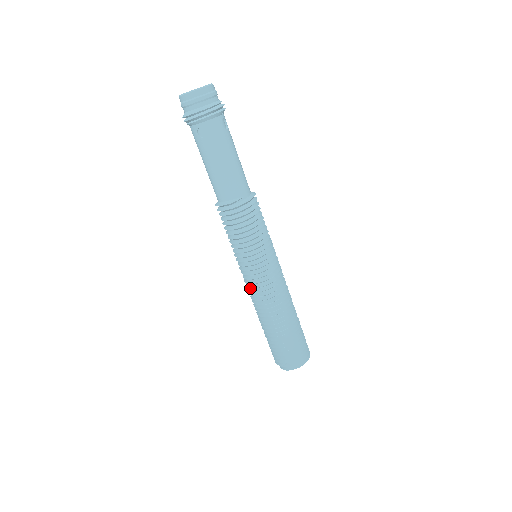
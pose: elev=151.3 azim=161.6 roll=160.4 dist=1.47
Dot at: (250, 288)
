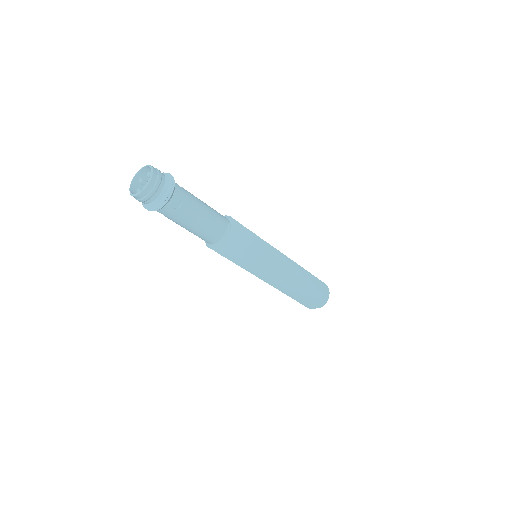
Dot at: (271, 279)
